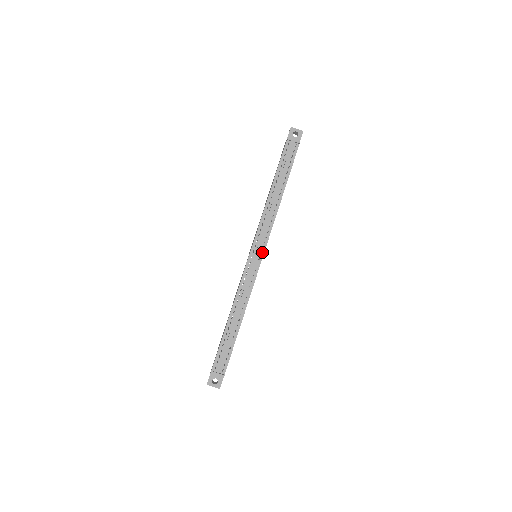
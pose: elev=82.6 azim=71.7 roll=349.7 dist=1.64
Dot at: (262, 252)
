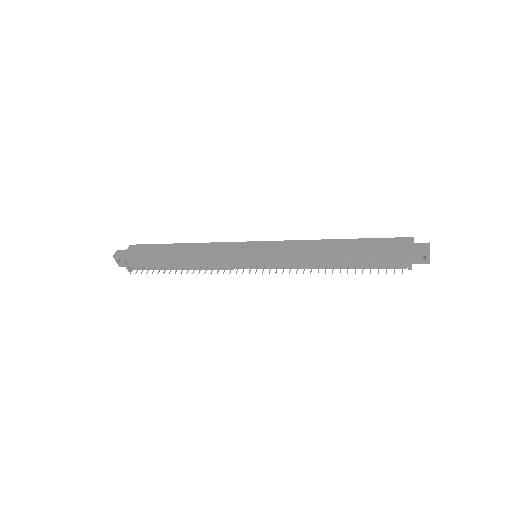
Dot at: (260, 267)
